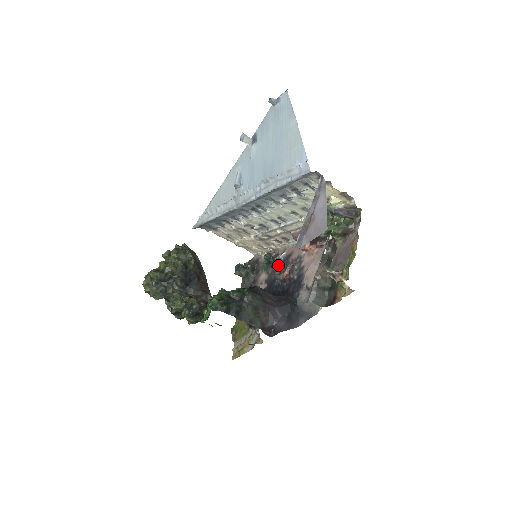
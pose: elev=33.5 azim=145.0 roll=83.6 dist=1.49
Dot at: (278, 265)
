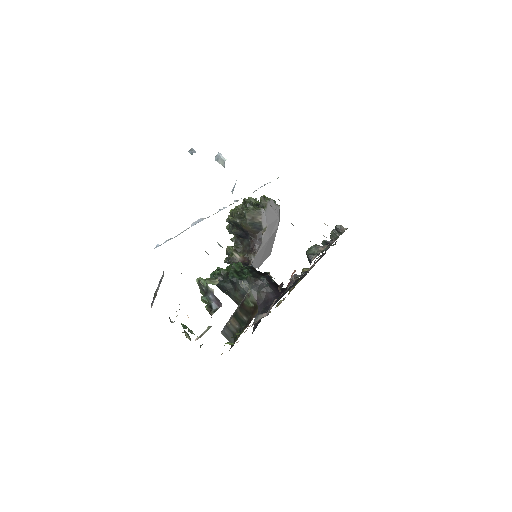
Dot at: (310, 264)
